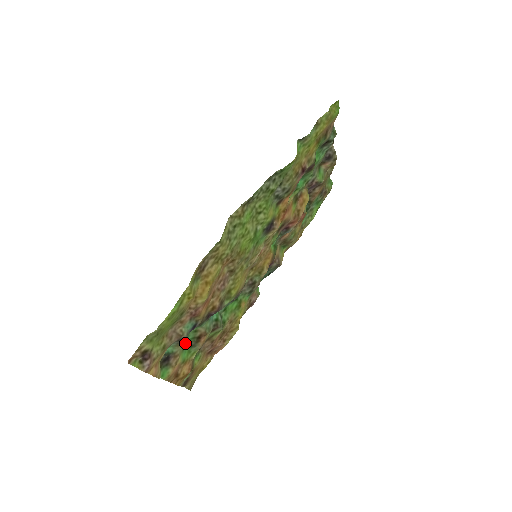
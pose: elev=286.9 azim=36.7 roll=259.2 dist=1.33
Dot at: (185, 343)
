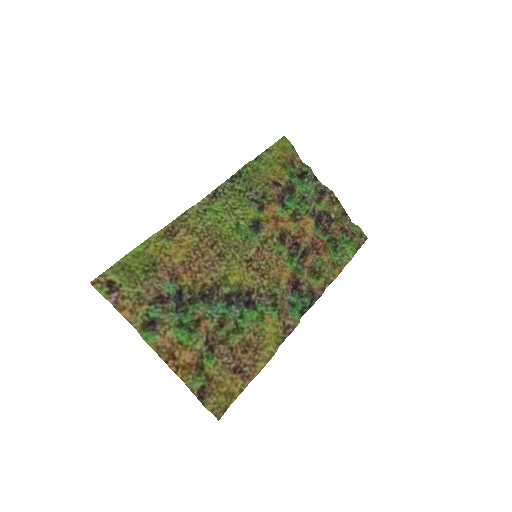
Dot at: (181, 324)
